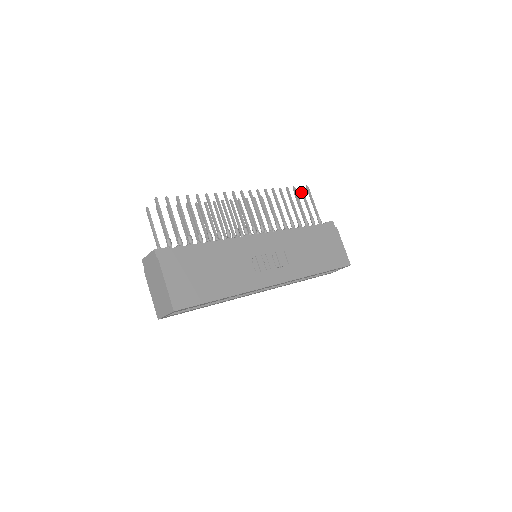
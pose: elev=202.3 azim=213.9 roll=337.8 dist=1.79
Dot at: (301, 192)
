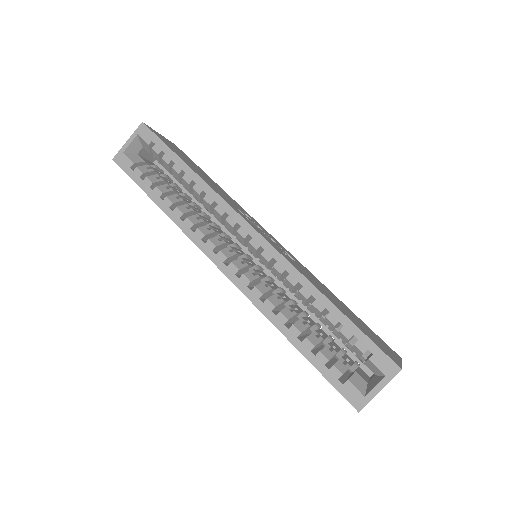
Dot at: occluded
